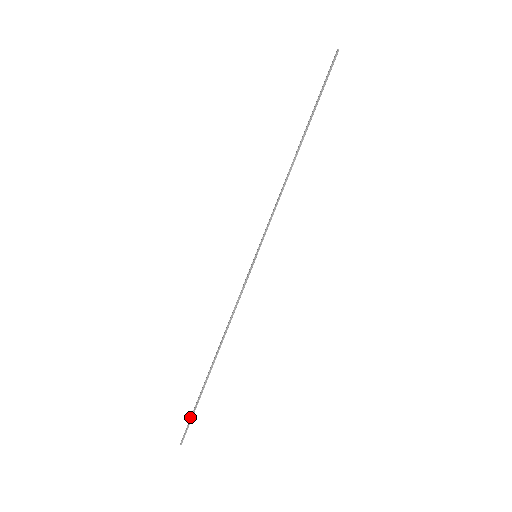
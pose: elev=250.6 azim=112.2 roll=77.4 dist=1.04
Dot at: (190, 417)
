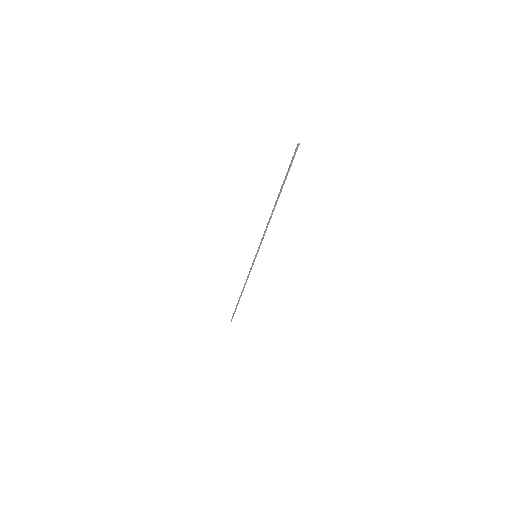
Dot at: (233, 313)
